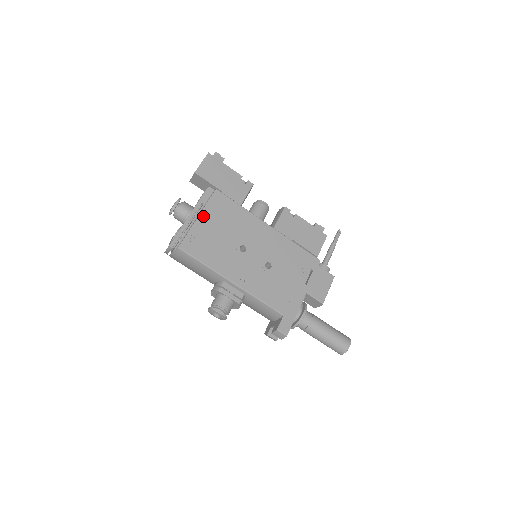
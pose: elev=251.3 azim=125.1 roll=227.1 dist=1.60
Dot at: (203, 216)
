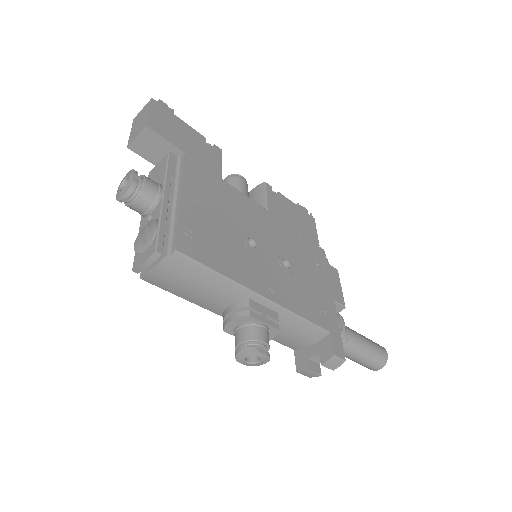
Dot at: (186, 195)
